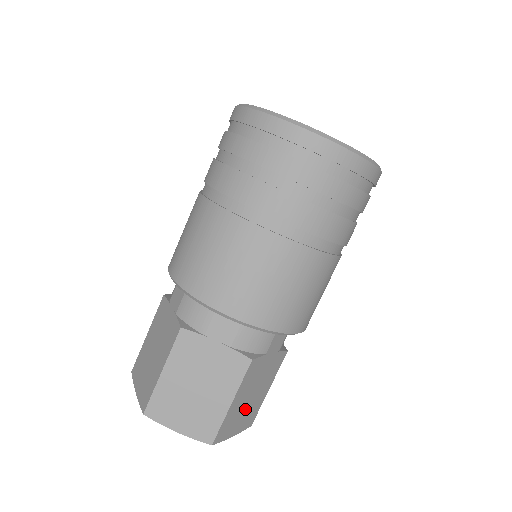
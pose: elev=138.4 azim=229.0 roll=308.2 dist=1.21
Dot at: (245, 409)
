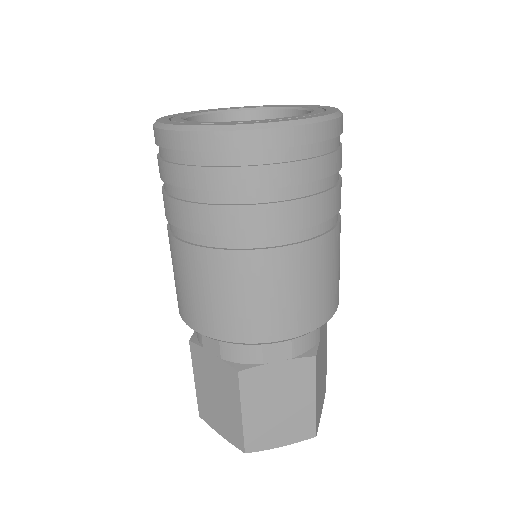
Dot at: (321, 387)
